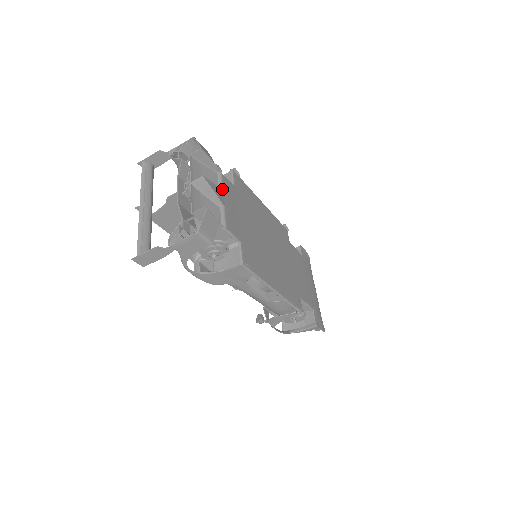
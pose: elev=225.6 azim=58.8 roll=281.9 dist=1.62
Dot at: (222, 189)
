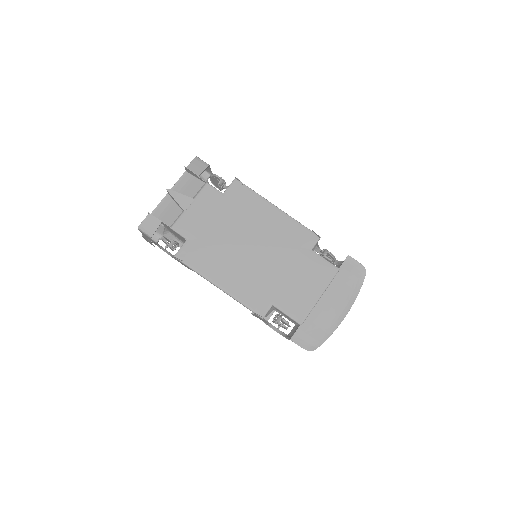
Dot at: (195, 197)
